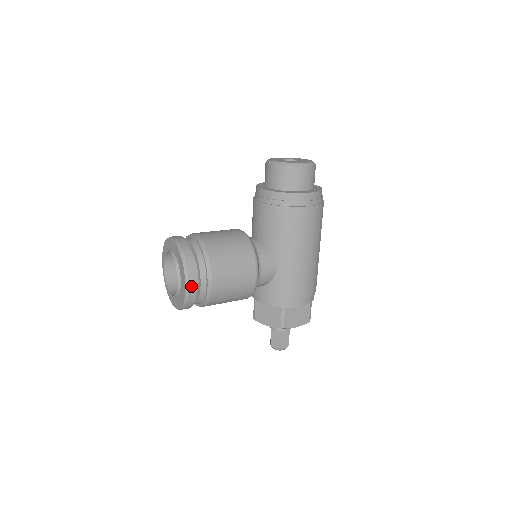
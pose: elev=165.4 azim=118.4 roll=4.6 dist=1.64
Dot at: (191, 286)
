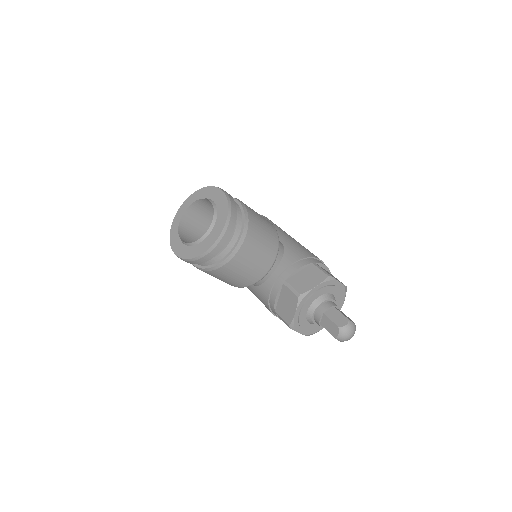
Dot at: (226, 192)
